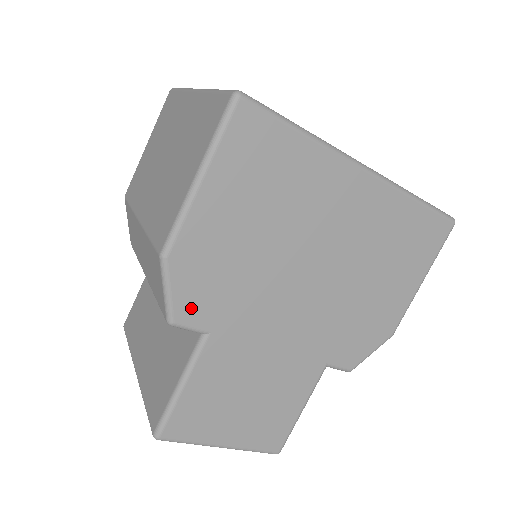
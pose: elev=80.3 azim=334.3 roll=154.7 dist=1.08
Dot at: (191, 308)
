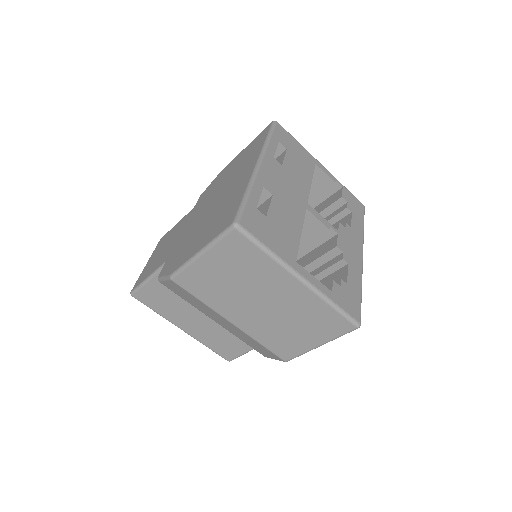
Dot at: occluded
